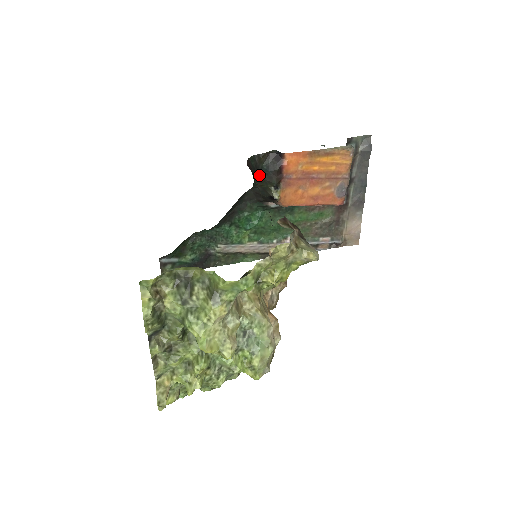
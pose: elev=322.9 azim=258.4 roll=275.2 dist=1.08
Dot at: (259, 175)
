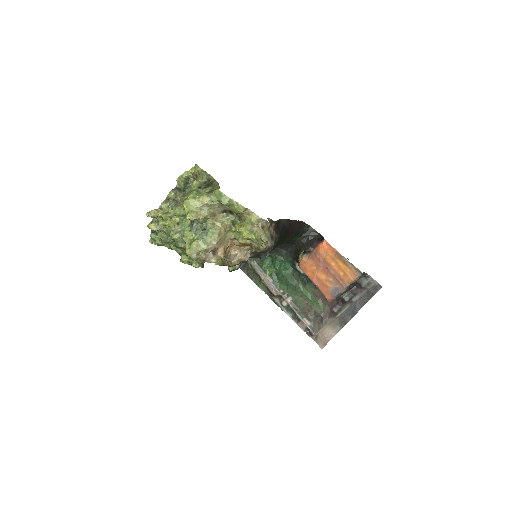
Dot at: (303, 238)
